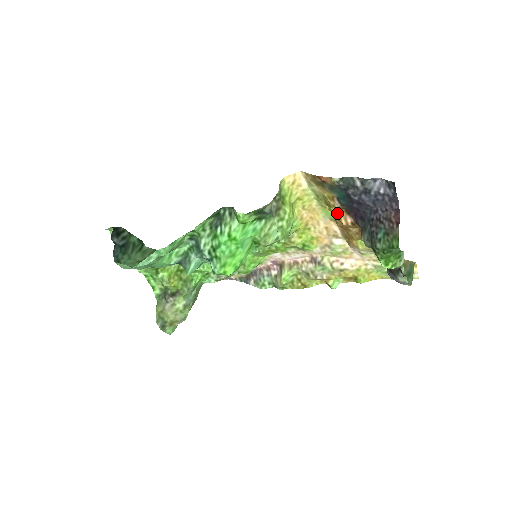
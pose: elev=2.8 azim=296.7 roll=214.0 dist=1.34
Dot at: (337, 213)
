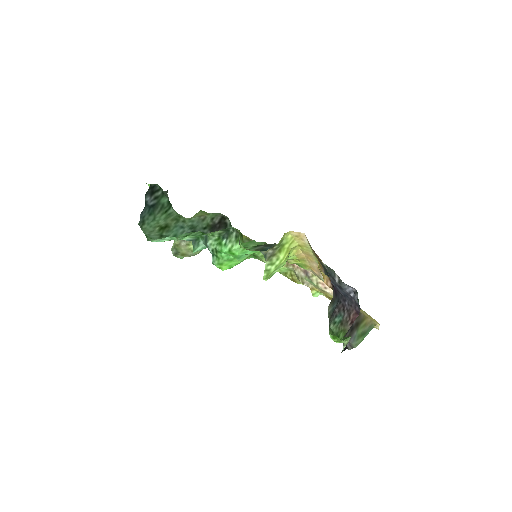
Dot at: (323, 274)
